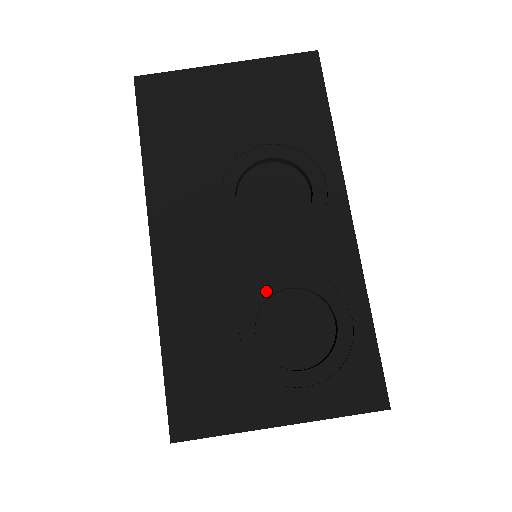
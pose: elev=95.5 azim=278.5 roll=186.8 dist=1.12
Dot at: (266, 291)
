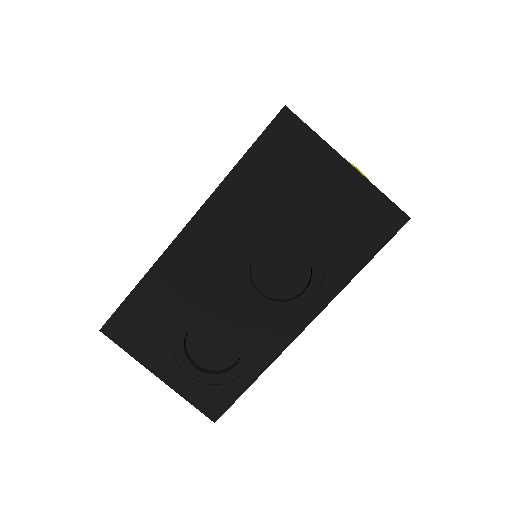
Dot at: (218, 315)
